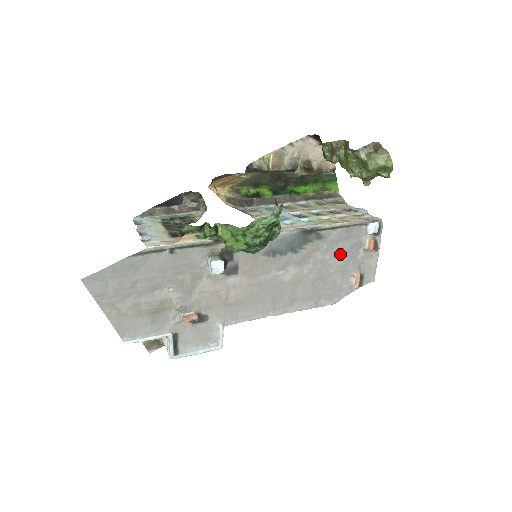
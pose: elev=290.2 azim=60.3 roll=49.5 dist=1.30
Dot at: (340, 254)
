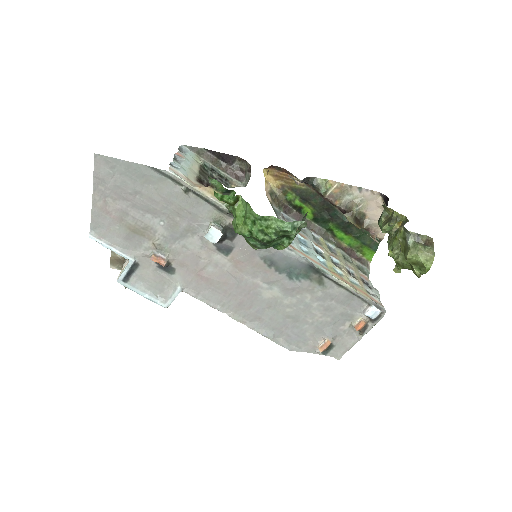
Dot at: (327, 311)
